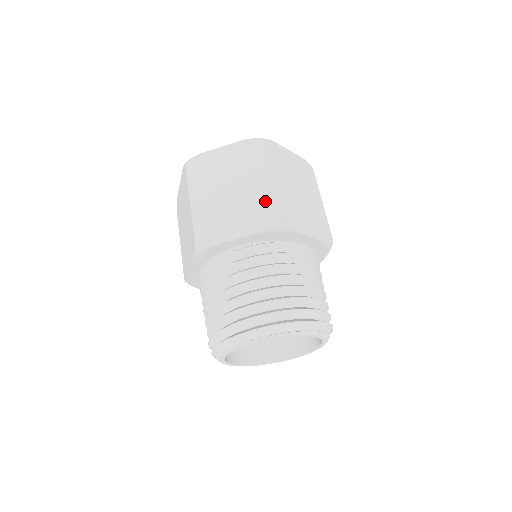
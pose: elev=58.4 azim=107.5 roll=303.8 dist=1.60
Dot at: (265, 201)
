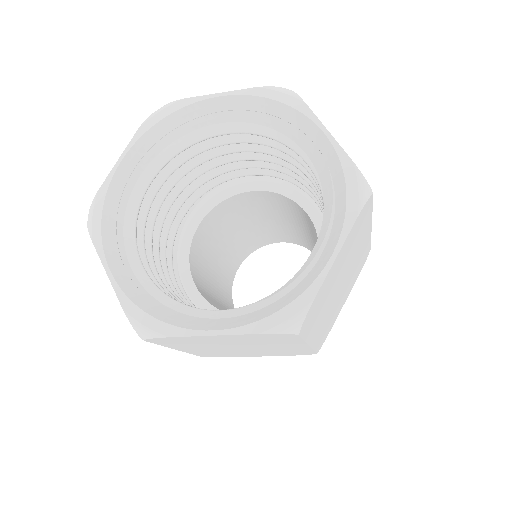
Dot at: (297, 351)
